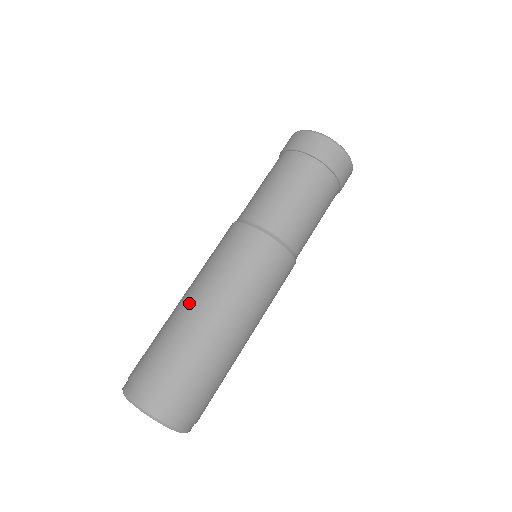
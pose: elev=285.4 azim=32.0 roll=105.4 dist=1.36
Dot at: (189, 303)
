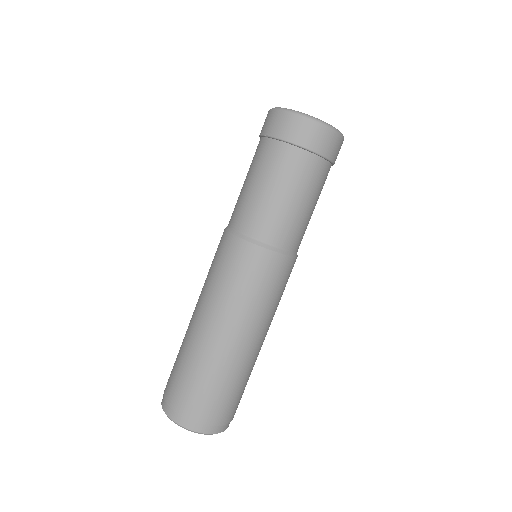
Dot at: occluded
